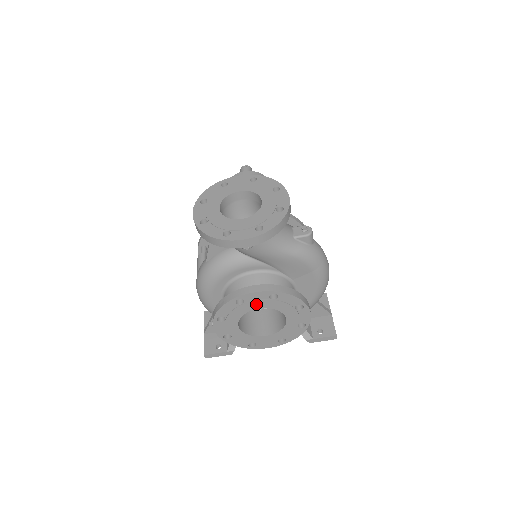
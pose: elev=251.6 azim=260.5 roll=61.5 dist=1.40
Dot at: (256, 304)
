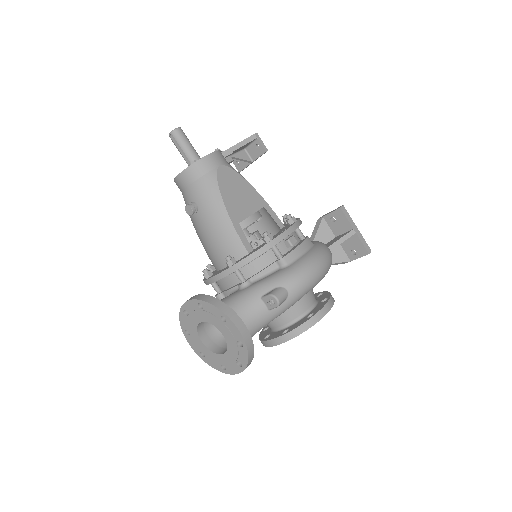
Dot at: occluded
